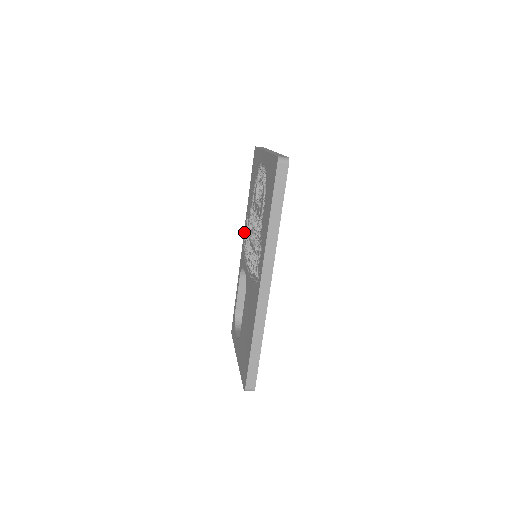
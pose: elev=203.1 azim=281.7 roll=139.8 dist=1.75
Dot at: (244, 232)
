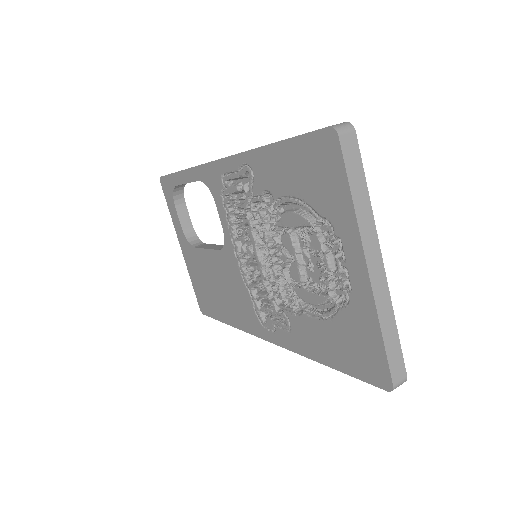
Dot at: (229, 163)
